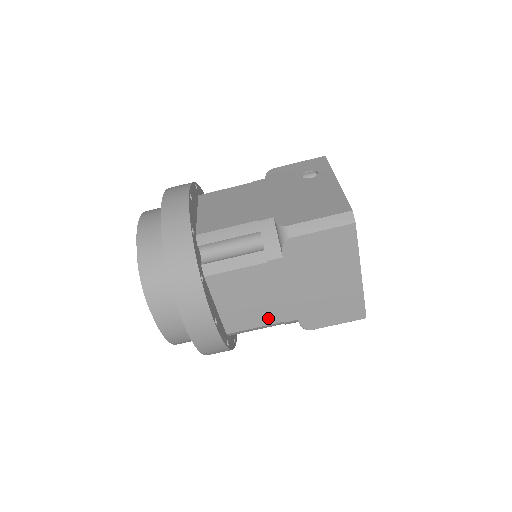
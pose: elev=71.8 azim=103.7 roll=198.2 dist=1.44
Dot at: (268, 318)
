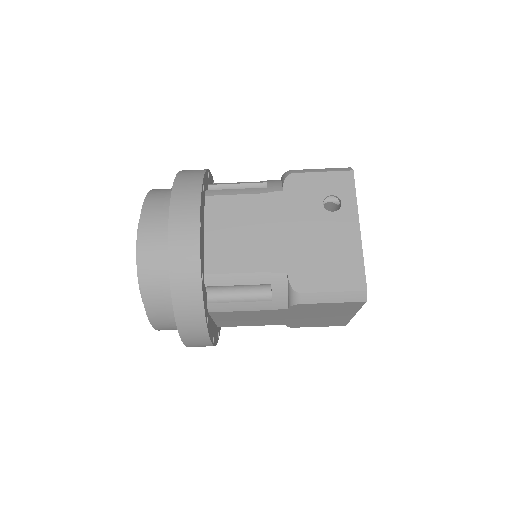
Dot at: (259, 324)
